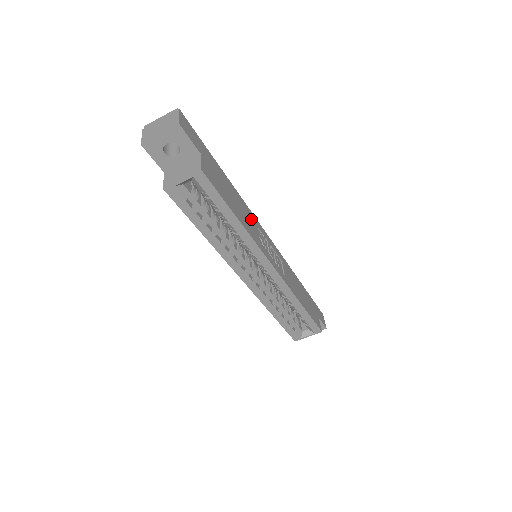
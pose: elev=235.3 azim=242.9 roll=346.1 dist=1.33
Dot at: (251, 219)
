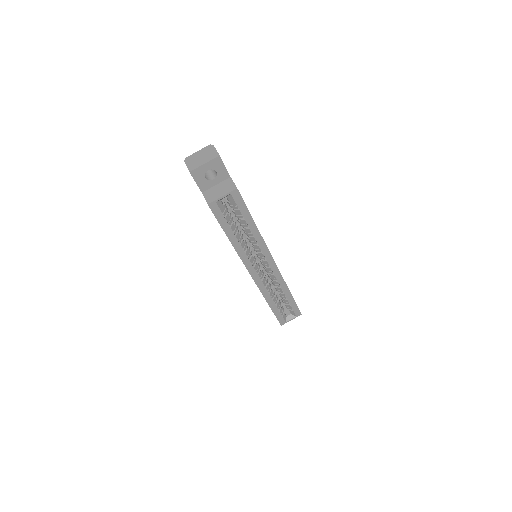
Dot at: occluded
